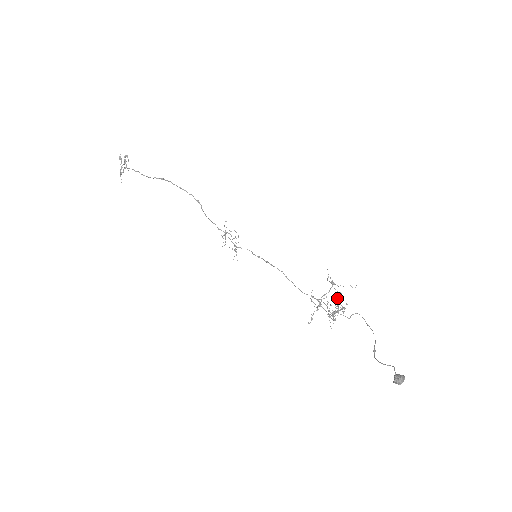
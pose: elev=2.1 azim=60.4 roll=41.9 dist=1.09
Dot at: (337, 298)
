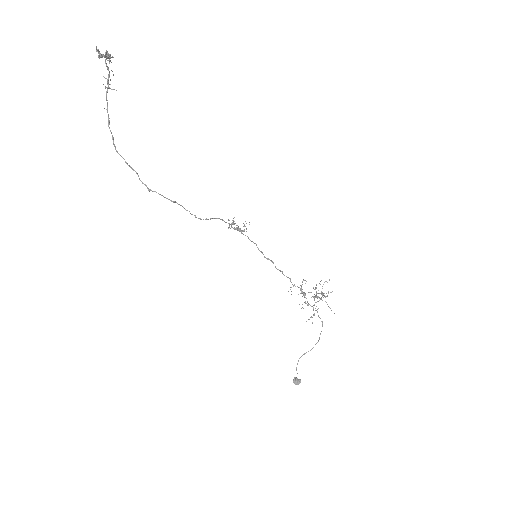
Dot at: occluded
